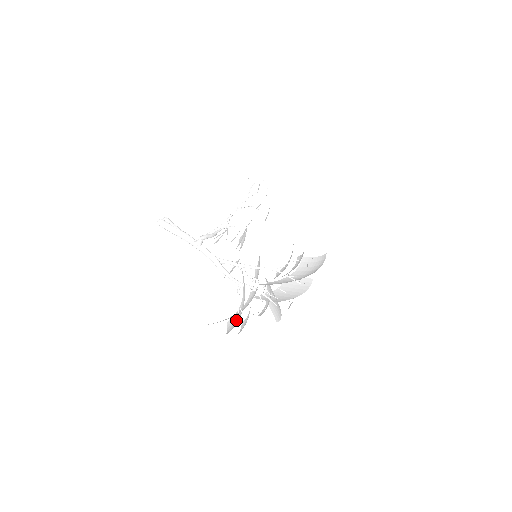
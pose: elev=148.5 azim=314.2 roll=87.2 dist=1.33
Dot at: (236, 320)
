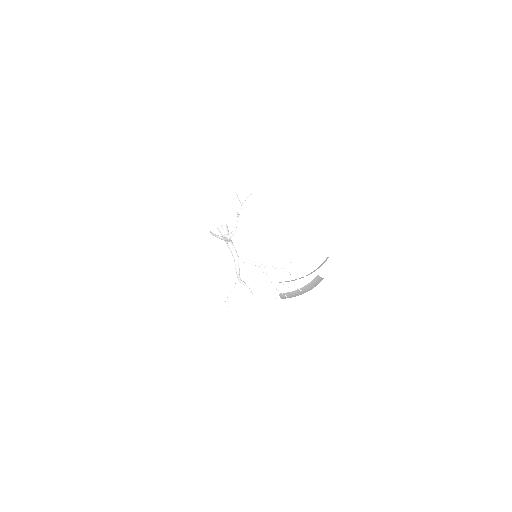
Dot at: occluded
